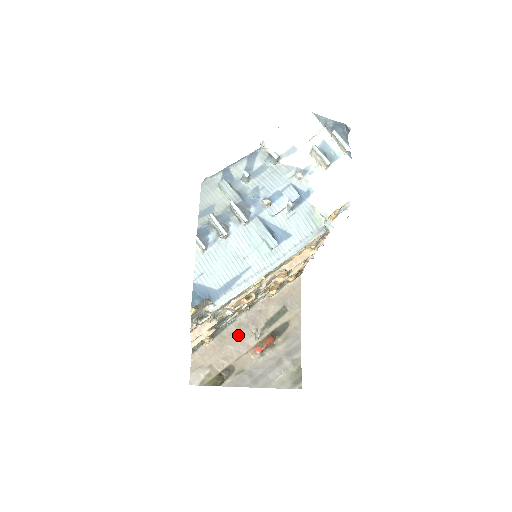
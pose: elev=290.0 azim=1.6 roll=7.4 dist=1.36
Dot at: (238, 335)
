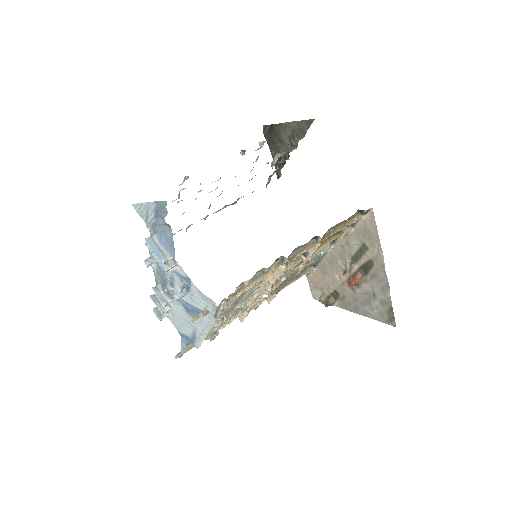
Dot at: (332, 267)
